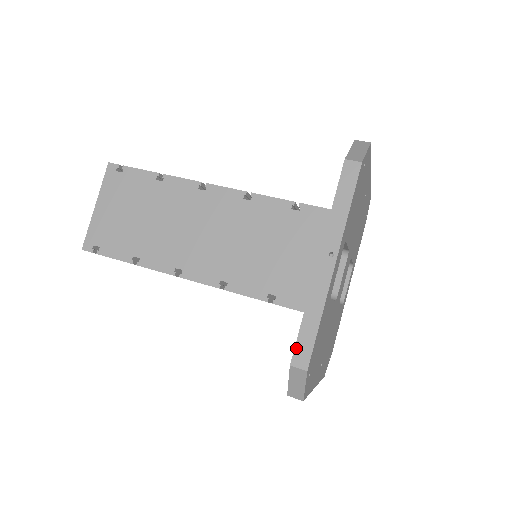
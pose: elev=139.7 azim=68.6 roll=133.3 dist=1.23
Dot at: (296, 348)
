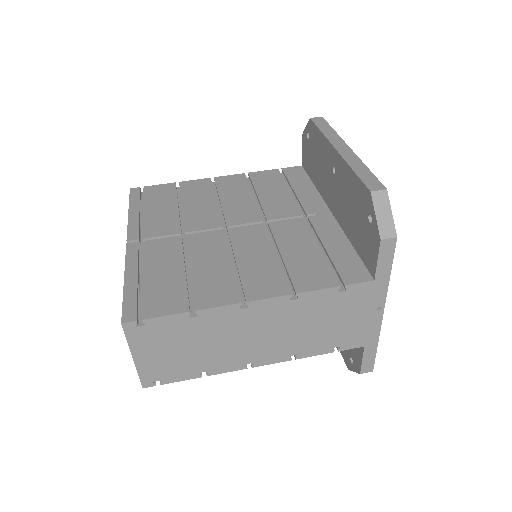
Dot at: (363, 365)
